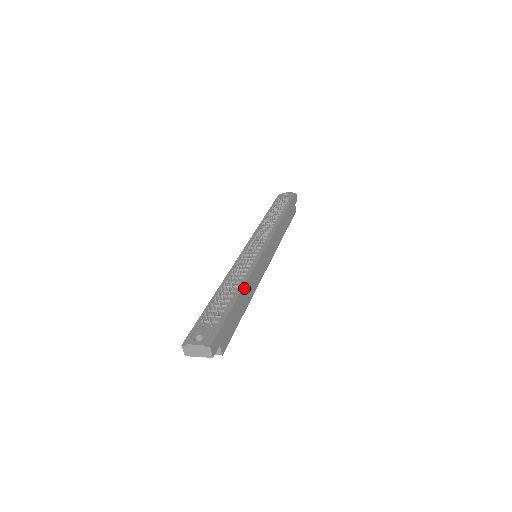
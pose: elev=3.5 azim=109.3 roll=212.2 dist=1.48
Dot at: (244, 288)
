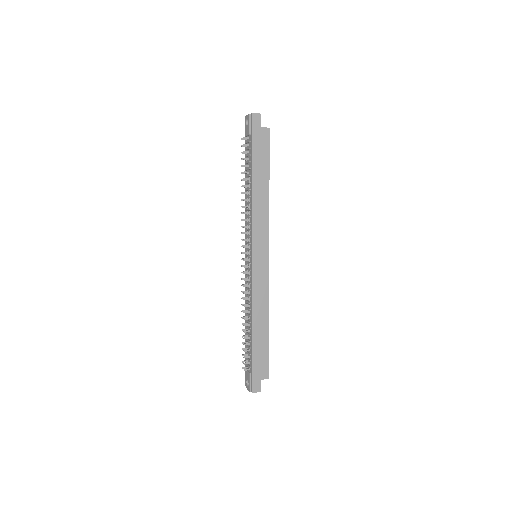
Dot at: (254, 322)
